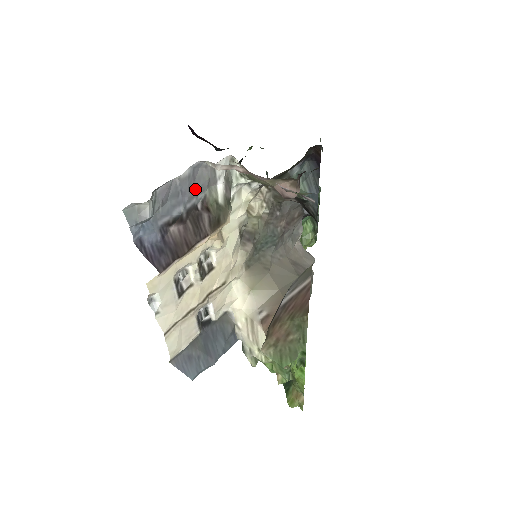
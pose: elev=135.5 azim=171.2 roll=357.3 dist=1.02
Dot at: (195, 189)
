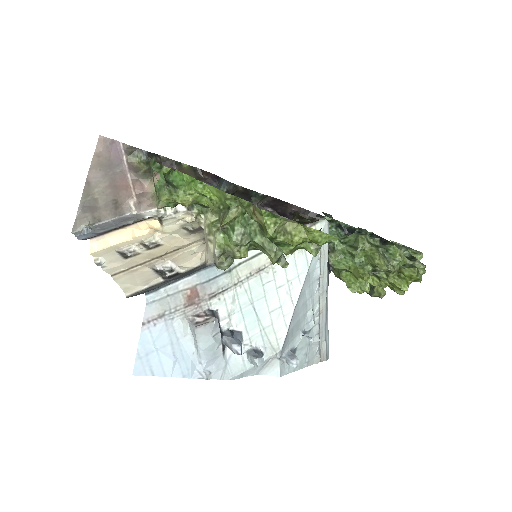
Dot at: (125, 221)
